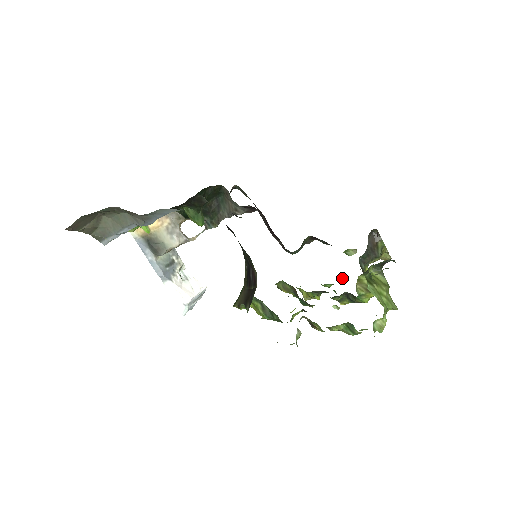
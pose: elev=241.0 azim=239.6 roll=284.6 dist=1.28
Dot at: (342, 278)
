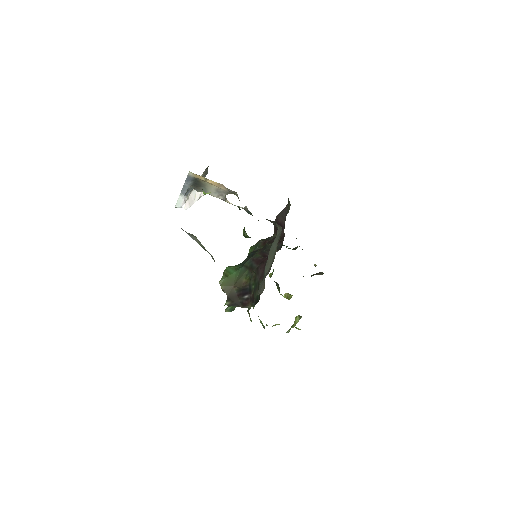
Dot at: occluded
